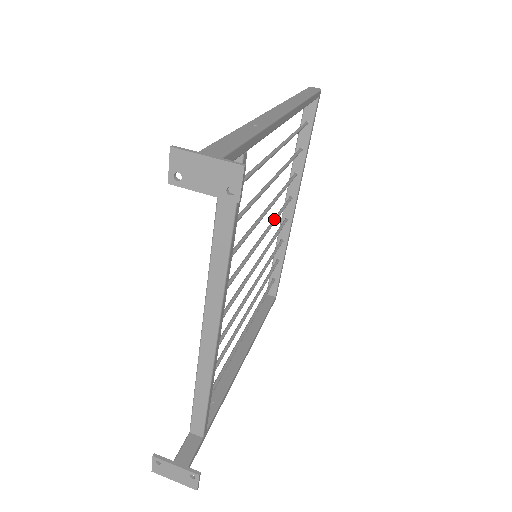
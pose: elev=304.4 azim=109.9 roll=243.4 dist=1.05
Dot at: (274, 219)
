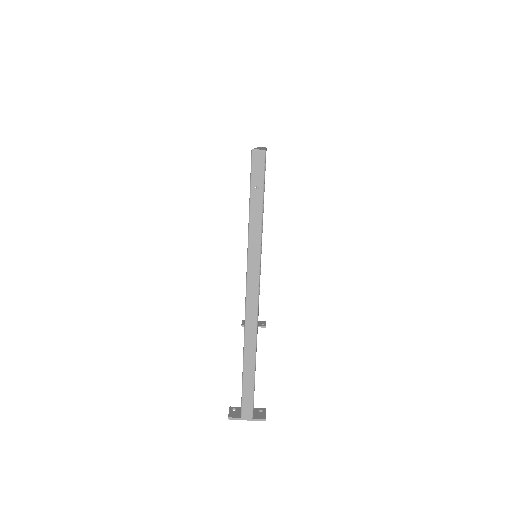
Dot at: occluded
